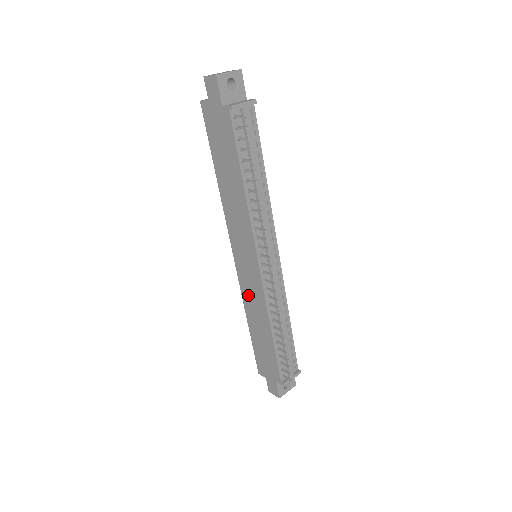
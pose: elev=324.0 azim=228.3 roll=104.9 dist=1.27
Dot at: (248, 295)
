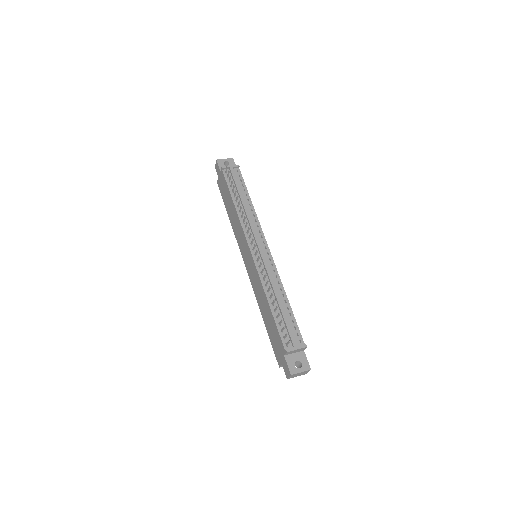
Dot at: (255, 287)
